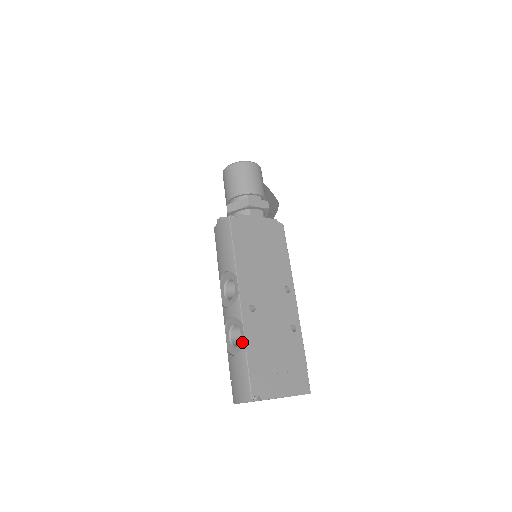
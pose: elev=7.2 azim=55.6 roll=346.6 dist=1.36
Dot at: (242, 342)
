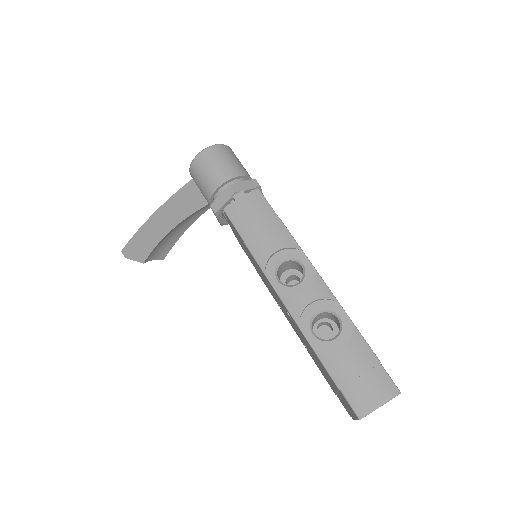
Dot at: (348, 326)
